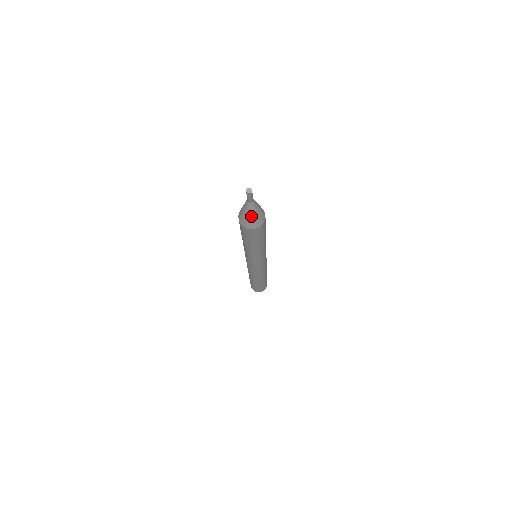
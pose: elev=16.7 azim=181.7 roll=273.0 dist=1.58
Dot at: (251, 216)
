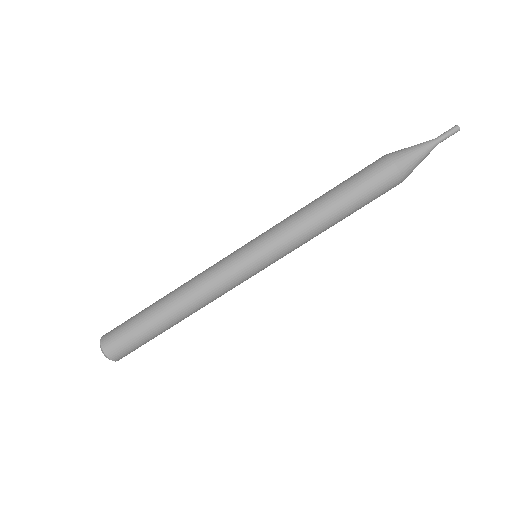
Dot at: (417, 154)
